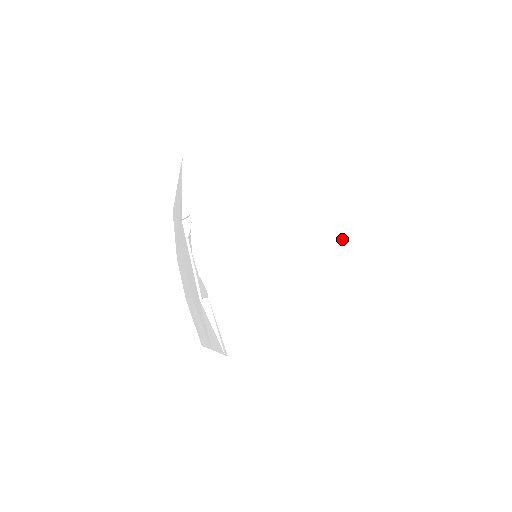
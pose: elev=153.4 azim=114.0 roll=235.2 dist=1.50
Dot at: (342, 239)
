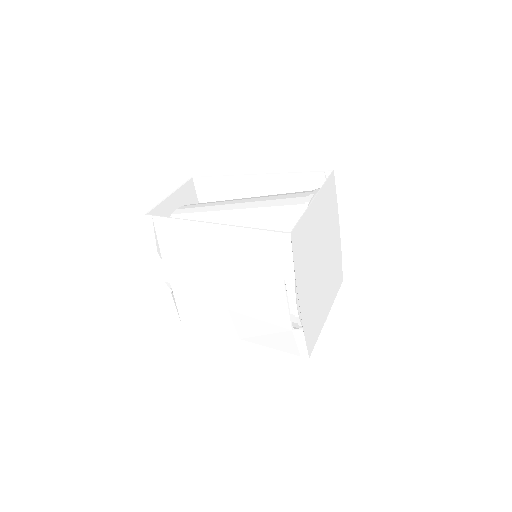
Dot at: (334, 245)
